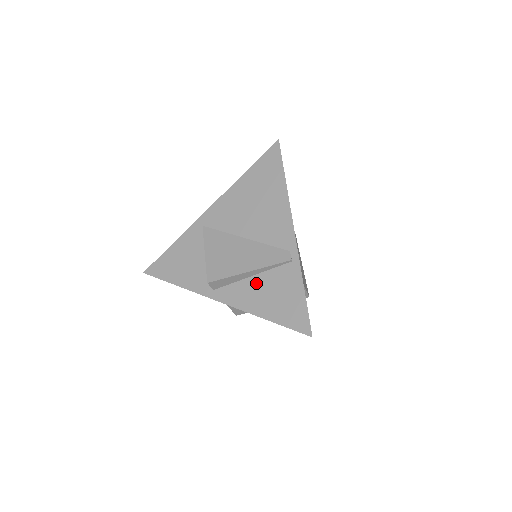
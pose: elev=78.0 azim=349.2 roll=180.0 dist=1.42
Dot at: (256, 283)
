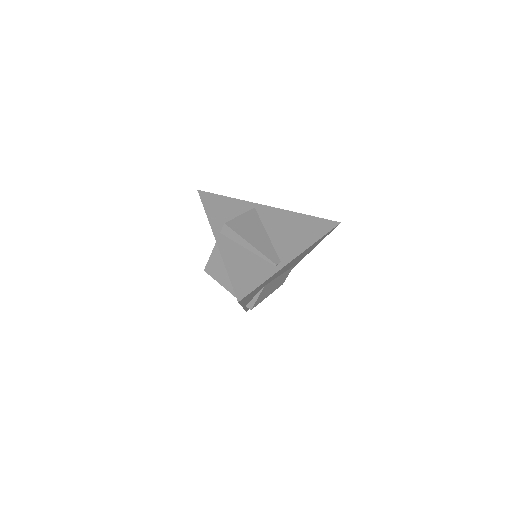
Dot at: (245, 254)
